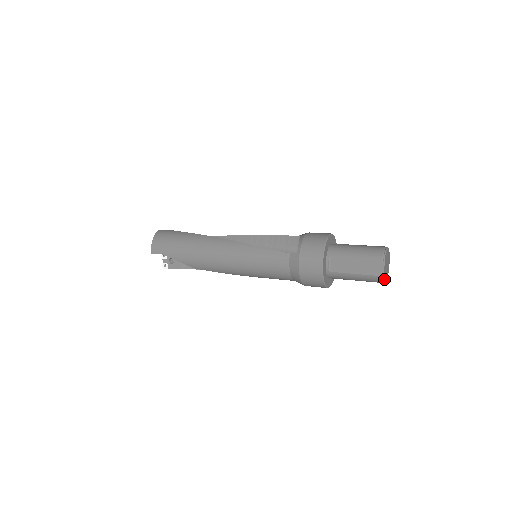
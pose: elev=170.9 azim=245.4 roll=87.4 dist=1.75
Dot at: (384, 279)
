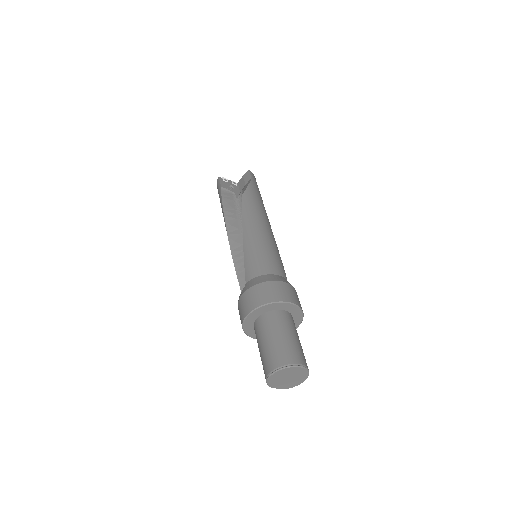
Dot at: occluded
